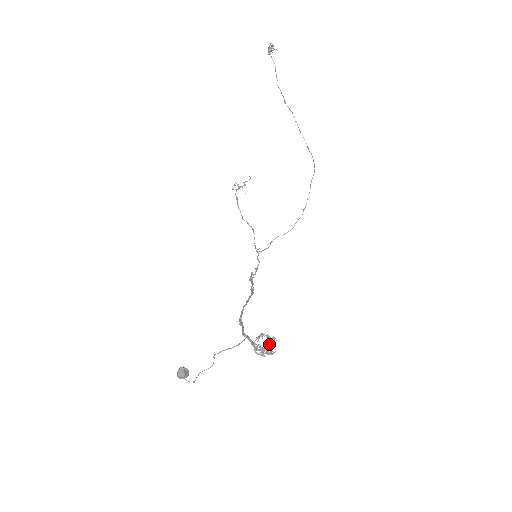
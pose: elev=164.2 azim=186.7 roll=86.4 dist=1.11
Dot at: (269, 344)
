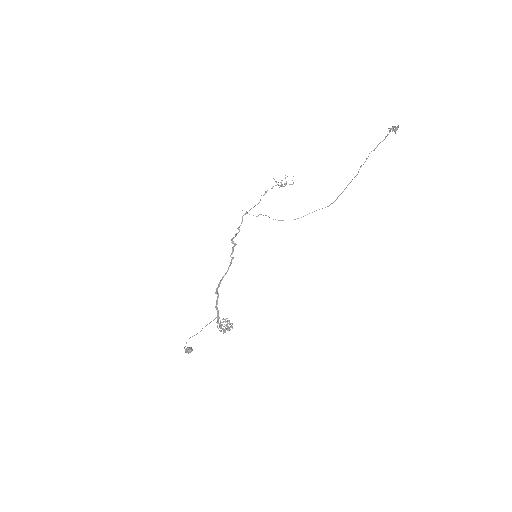
Dot at: (227, 325)
